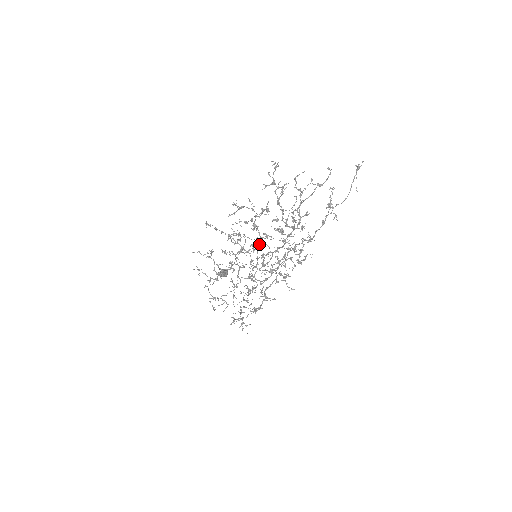
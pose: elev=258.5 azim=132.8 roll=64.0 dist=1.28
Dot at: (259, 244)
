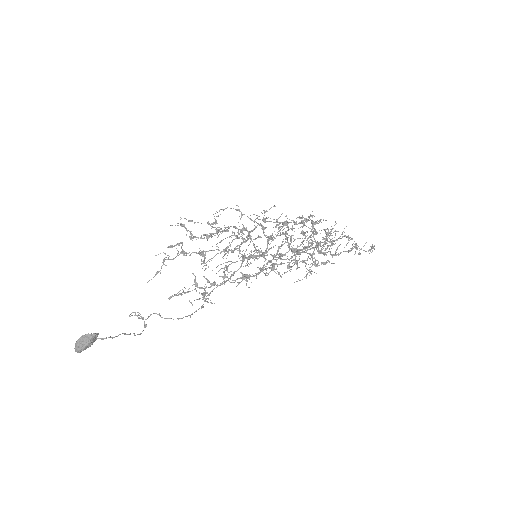
Dot at: (285, 233)
